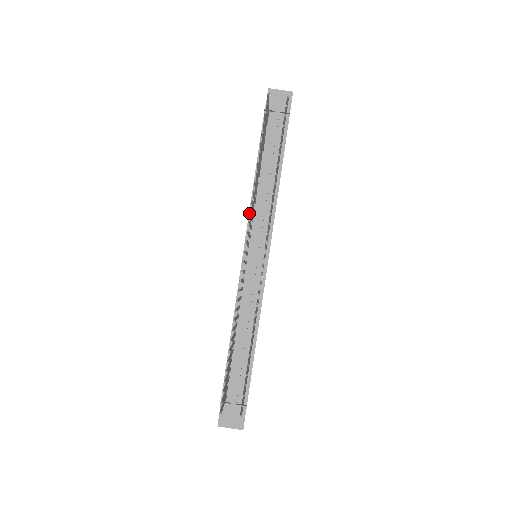
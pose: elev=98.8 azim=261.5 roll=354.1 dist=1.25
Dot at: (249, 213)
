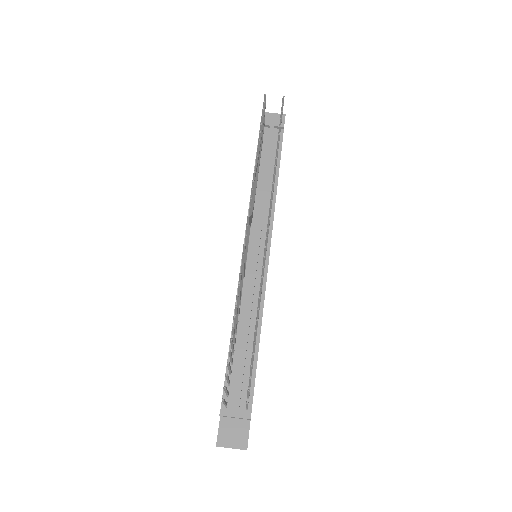
Dot at: (248, 213)
